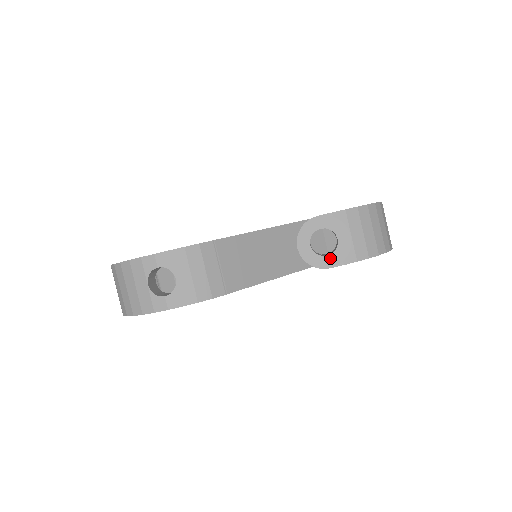
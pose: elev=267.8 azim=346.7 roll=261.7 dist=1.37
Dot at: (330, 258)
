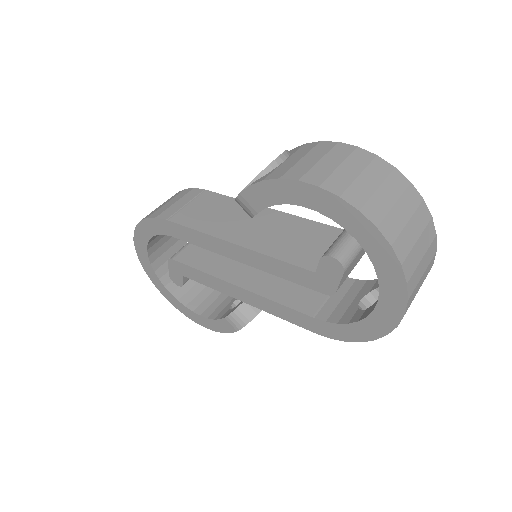
Dot at: occluded
